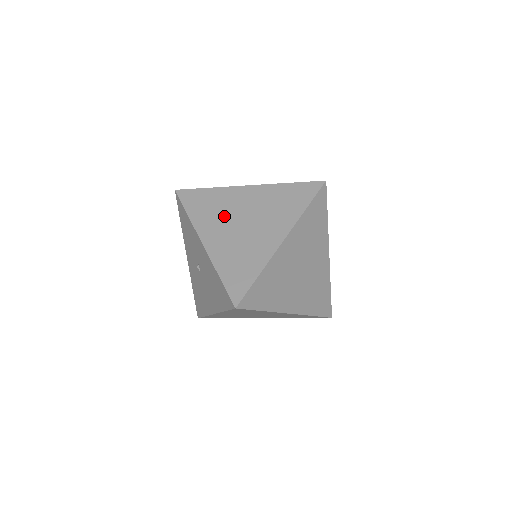
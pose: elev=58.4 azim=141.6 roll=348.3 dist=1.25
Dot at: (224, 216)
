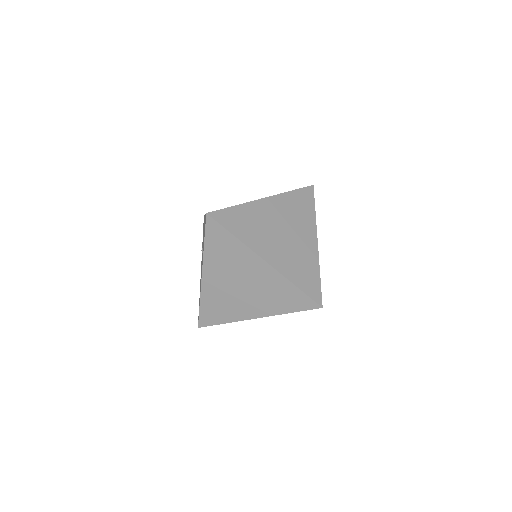
Dot at: occluded
